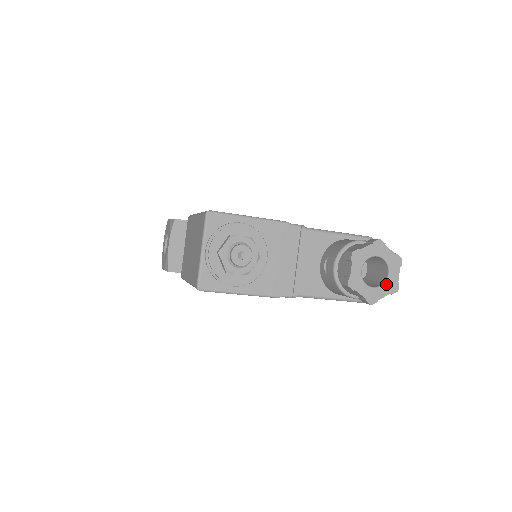
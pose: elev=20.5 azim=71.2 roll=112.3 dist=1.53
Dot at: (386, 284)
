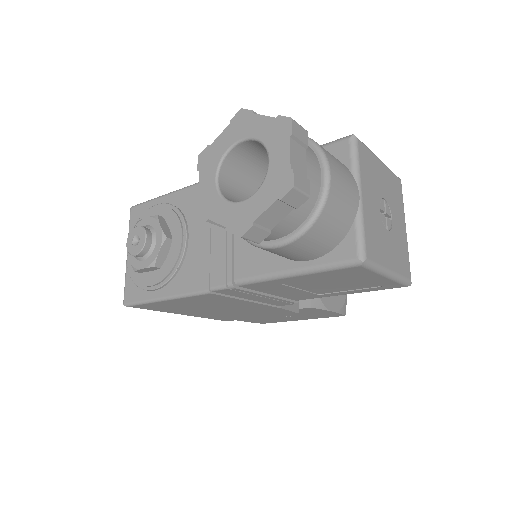
Dot at: (265, 184)
